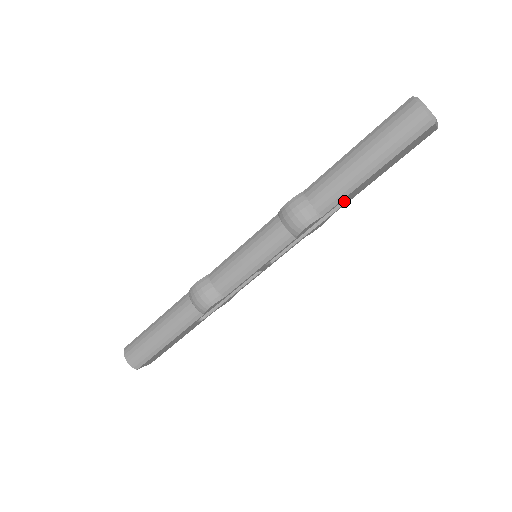
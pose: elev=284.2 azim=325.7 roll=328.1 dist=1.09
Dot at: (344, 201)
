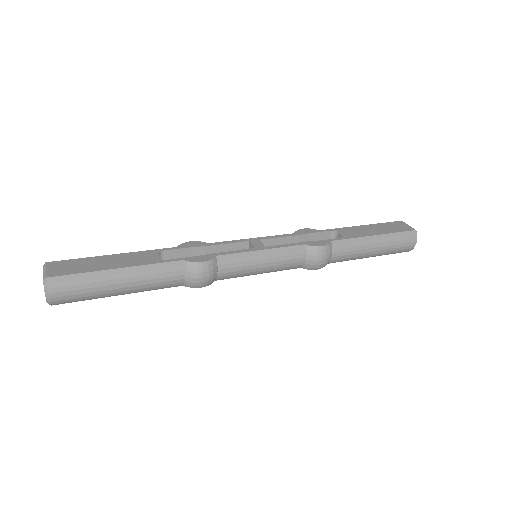
Dot at: occluded
